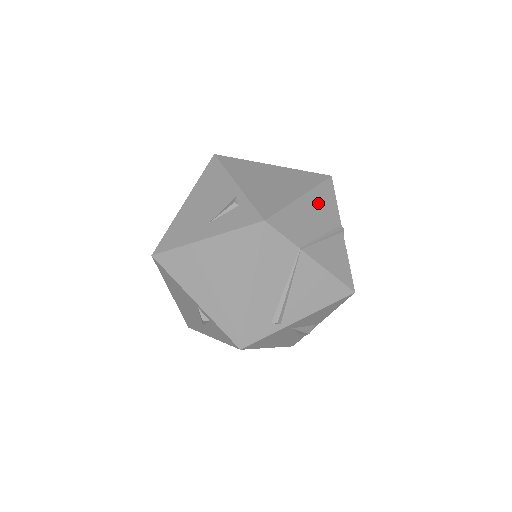
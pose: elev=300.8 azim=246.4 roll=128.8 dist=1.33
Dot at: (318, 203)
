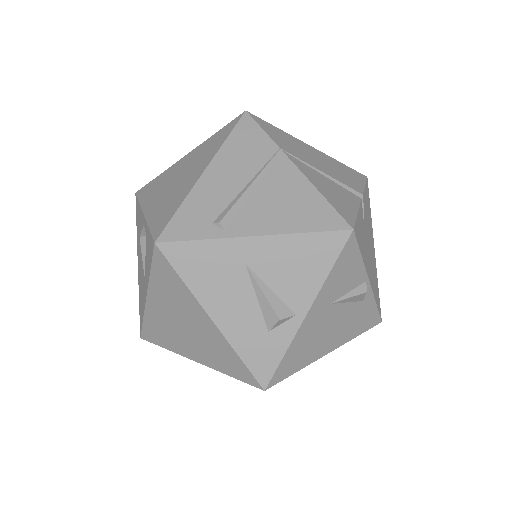
Dot at: (333, 165)
